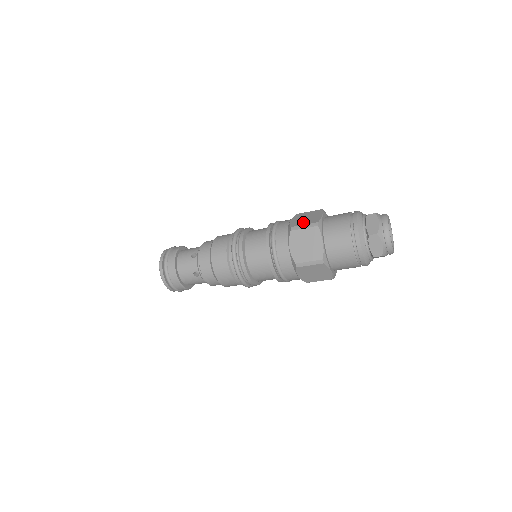
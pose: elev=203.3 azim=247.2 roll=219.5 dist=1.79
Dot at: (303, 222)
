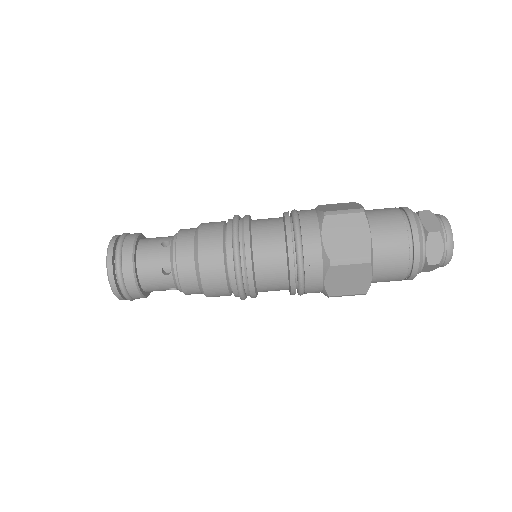
Dot at: (339, 208)
